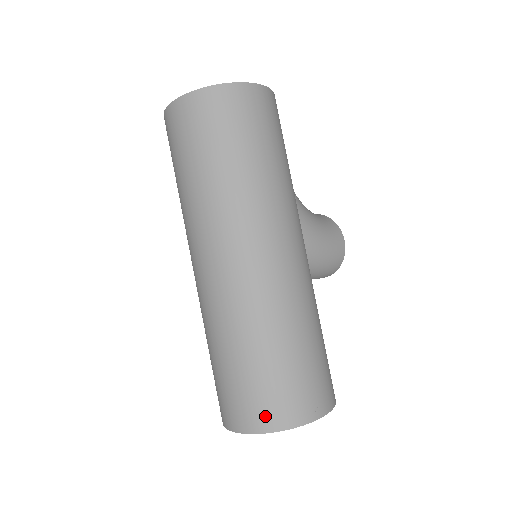
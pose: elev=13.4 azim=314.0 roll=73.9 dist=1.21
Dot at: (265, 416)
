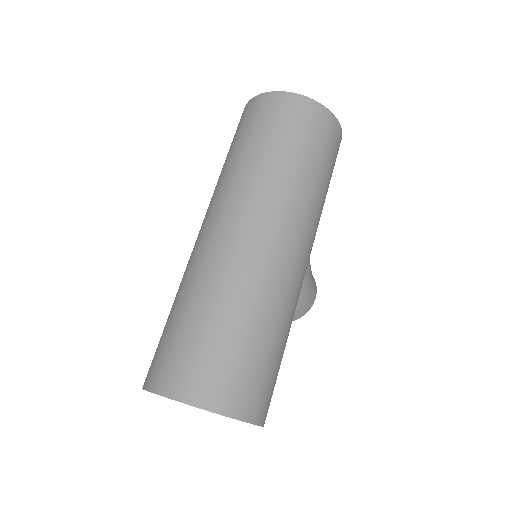
Dot at: (213, 391)
